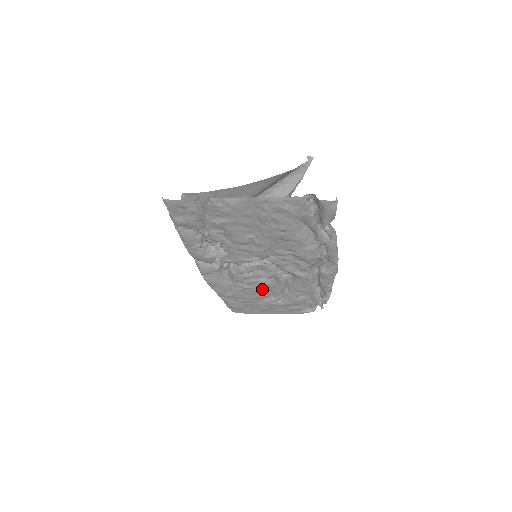
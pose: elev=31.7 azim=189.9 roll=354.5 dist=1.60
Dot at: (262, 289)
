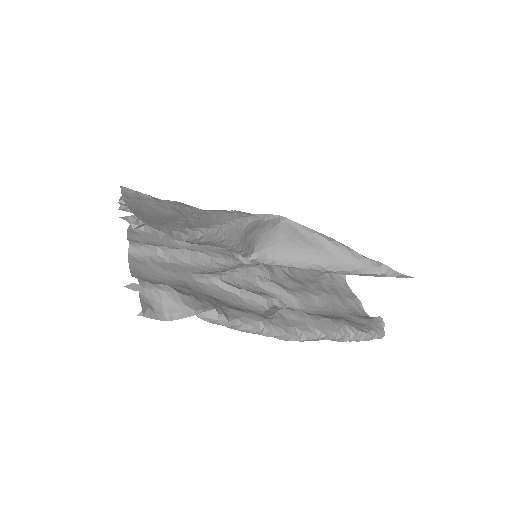
Dot at: occluded
